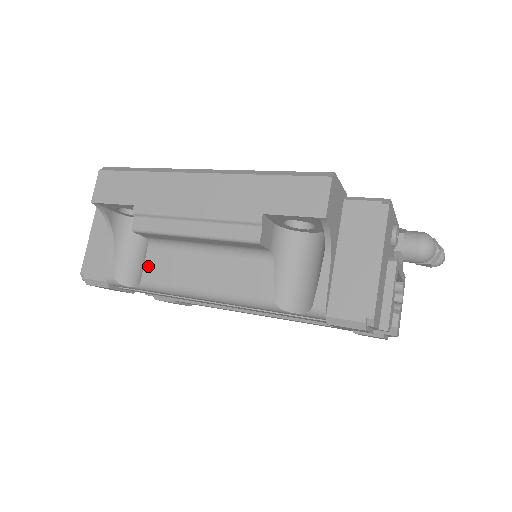
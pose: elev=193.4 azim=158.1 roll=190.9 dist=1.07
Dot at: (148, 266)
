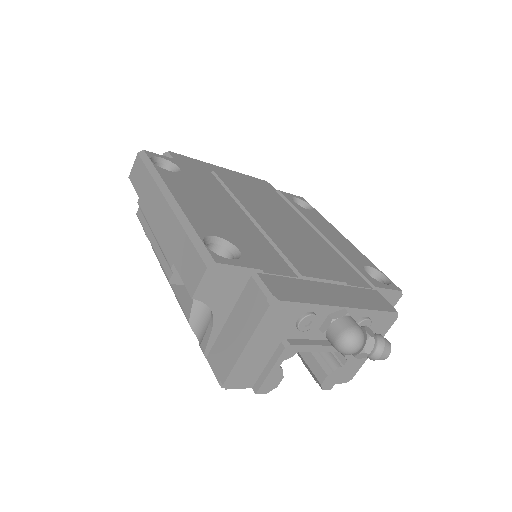
Dot at: occluded
